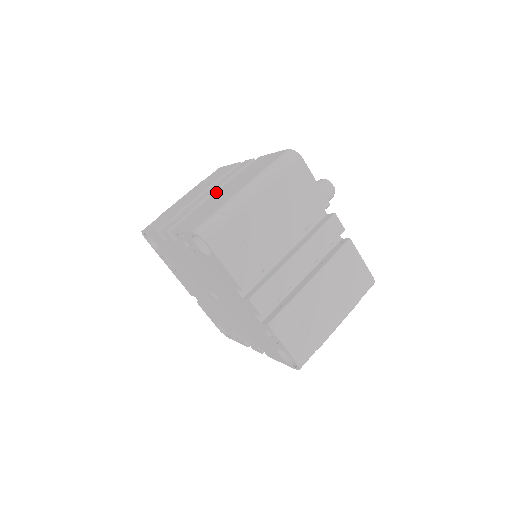
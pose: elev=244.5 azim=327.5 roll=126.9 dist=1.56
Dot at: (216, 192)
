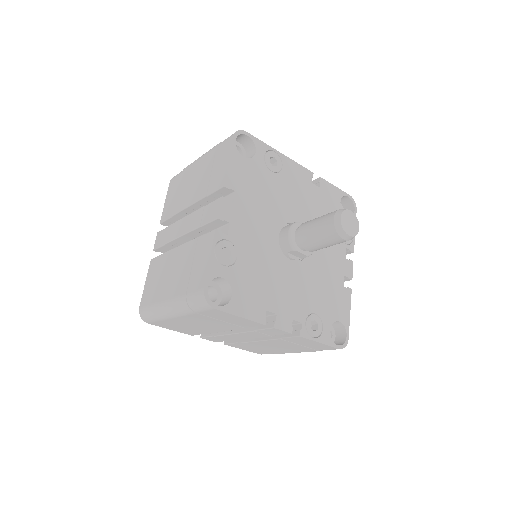
Dot at: (177, 247)
